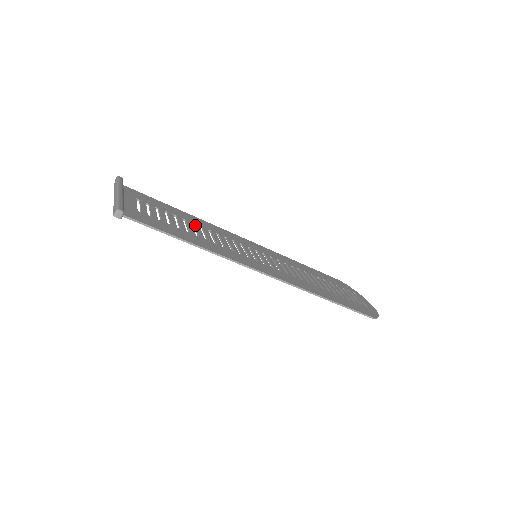
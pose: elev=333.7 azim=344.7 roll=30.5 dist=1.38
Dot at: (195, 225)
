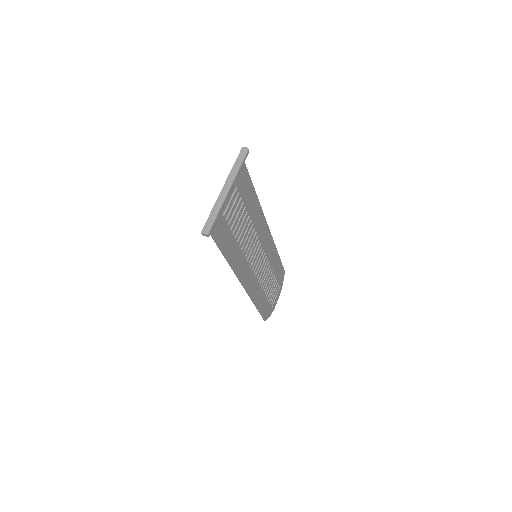
Dot at: (248, 220)
